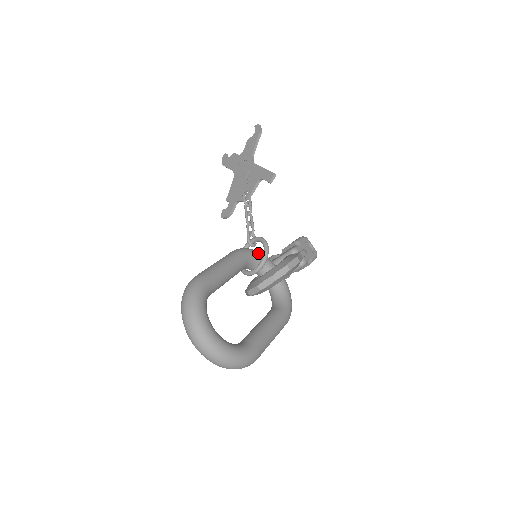
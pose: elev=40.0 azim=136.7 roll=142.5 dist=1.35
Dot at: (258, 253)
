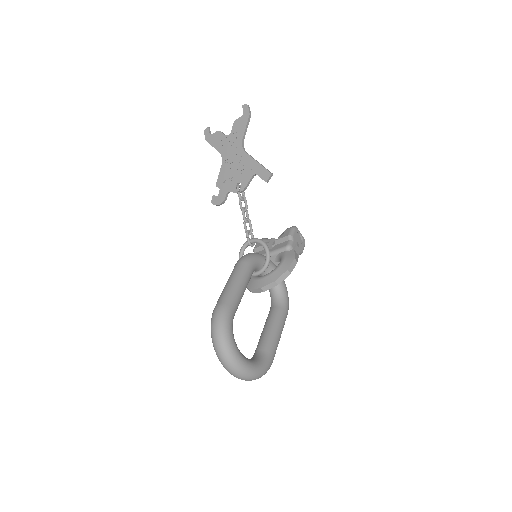
Dot at: (260, 257)
